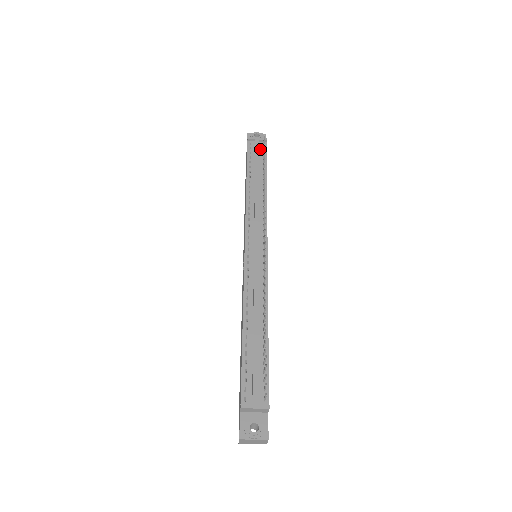
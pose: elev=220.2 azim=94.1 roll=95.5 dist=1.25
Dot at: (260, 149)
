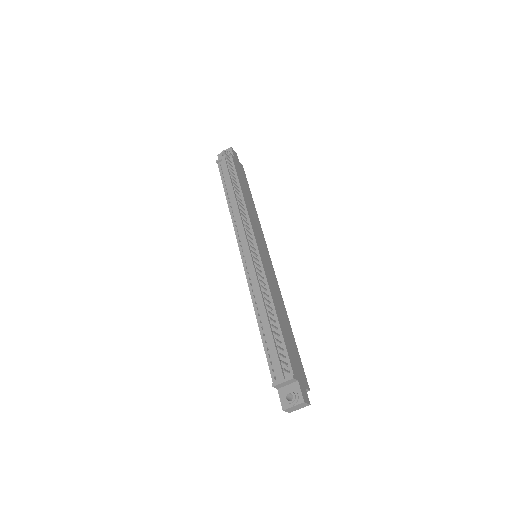
Dot at: occluded
